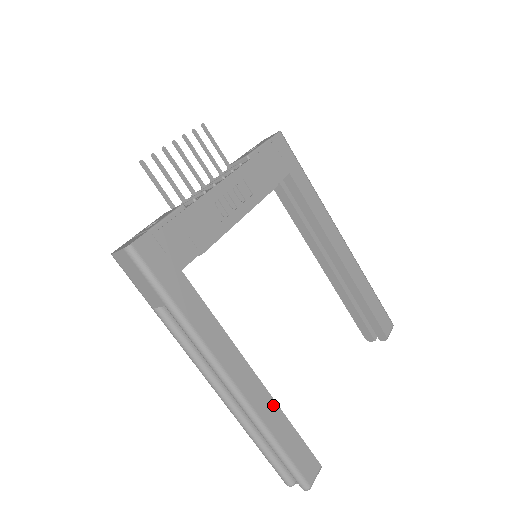
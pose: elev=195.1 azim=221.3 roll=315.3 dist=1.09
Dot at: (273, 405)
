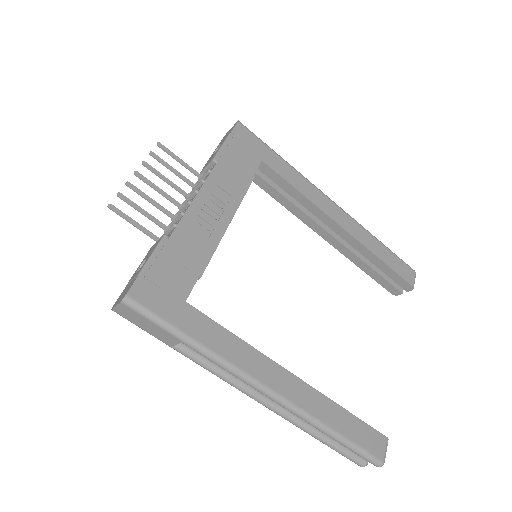
Dot at: (321, 398)
